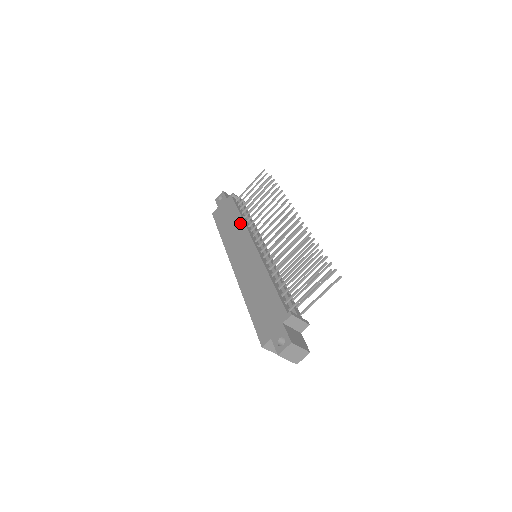
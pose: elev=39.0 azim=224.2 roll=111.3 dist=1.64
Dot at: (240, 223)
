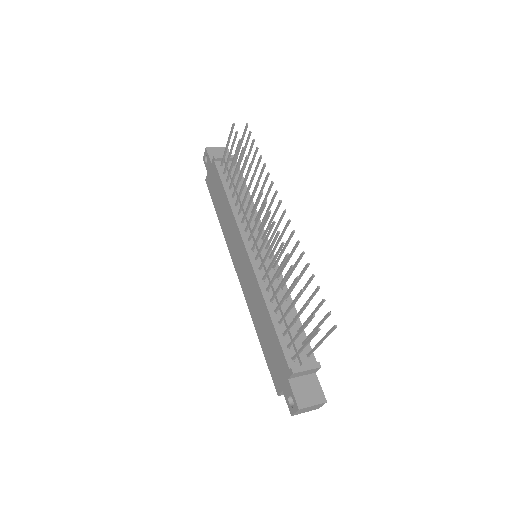
Dot at: (229, 210)
